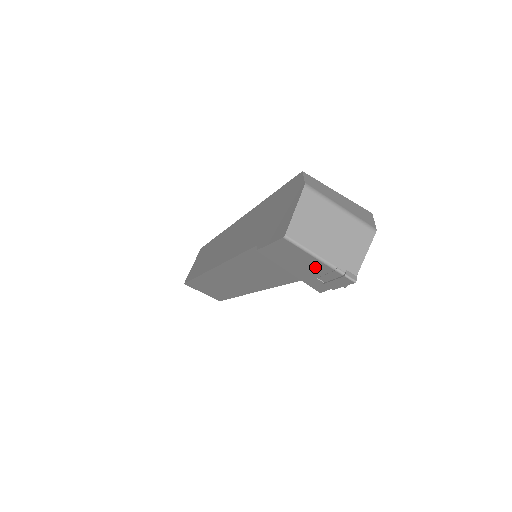
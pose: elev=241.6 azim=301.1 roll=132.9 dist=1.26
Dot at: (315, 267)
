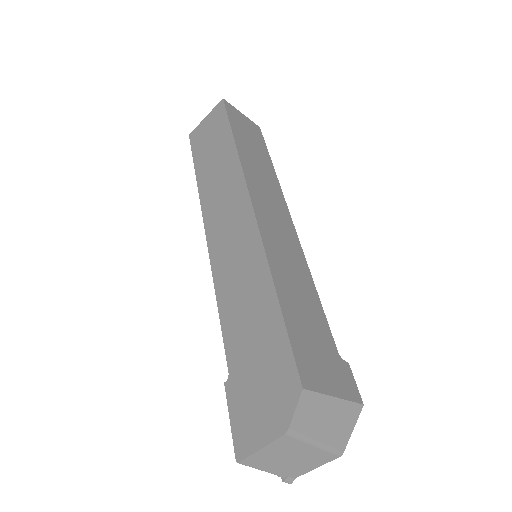
Dot at: occluded
